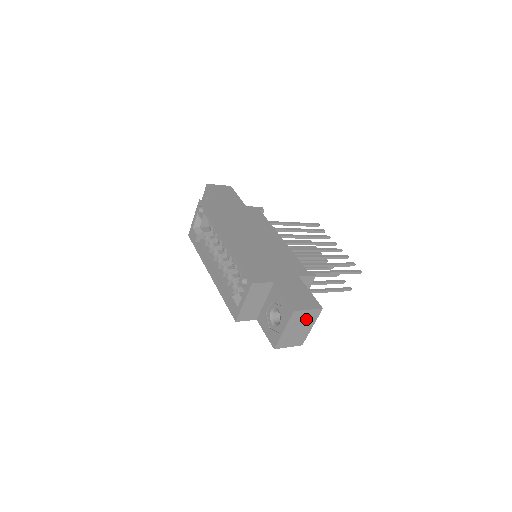
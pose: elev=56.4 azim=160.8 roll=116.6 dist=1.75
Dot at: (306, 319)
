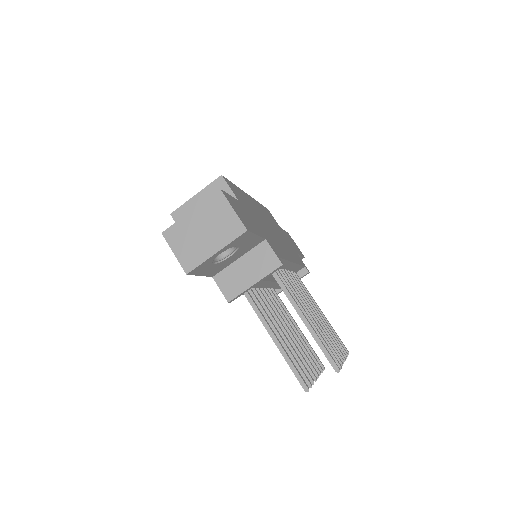
Dot at: (221, 225)
